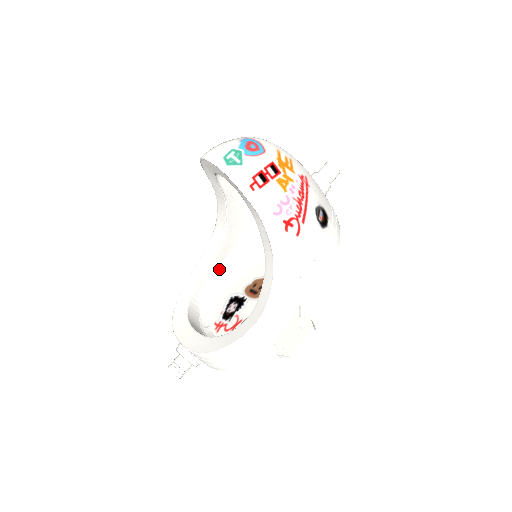
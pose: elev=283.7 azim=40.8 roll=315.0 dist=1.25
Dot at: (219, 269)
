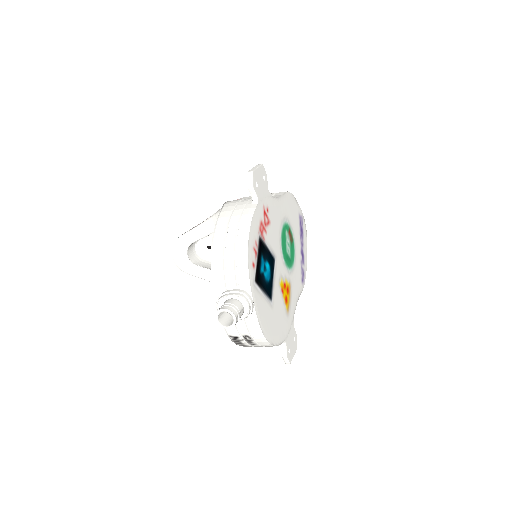
Dot at: occluded
